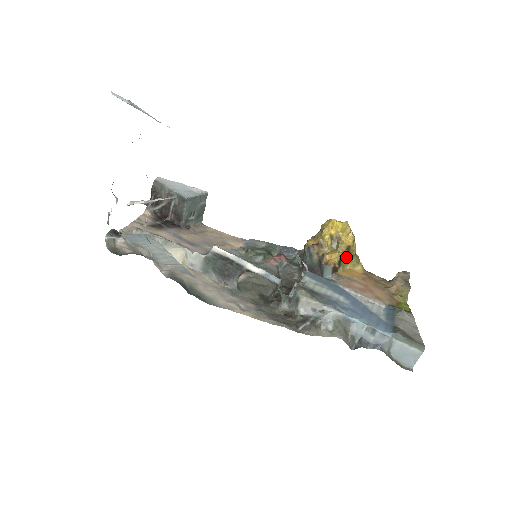
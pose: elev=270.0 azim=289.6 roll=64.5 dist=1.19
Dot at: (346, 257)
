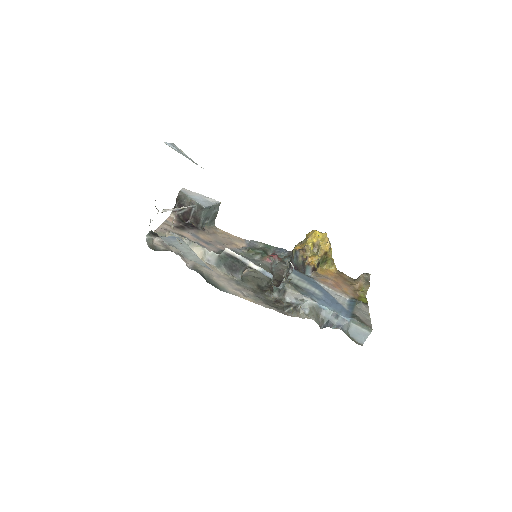
Dot at: (324, 260)
